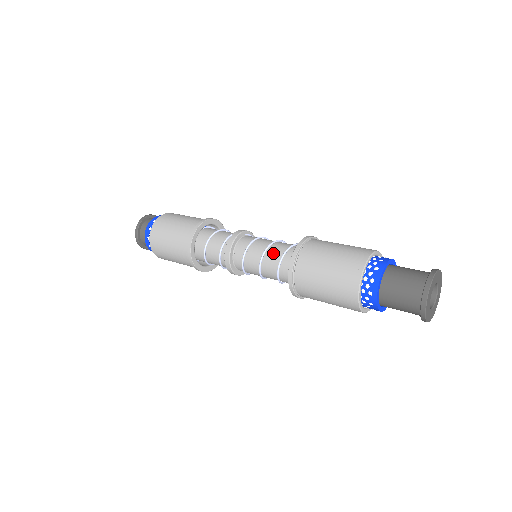
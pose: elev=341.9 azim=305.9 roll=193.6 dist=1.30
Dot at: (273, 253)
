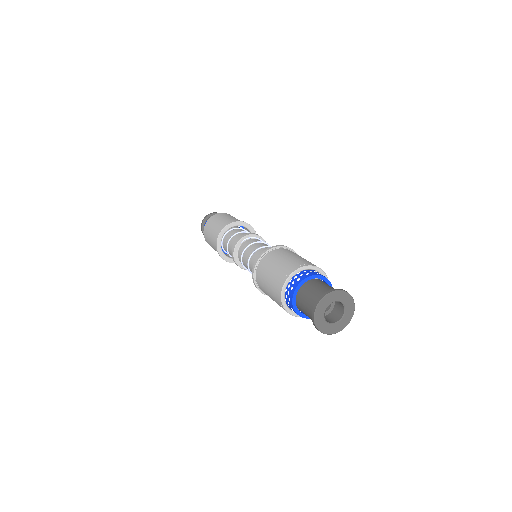
Dot at: occluded
